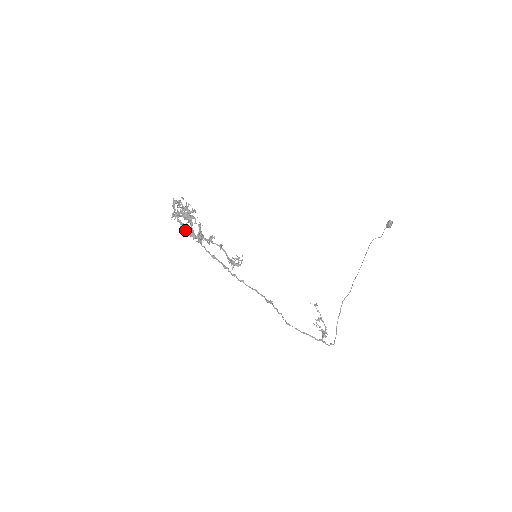
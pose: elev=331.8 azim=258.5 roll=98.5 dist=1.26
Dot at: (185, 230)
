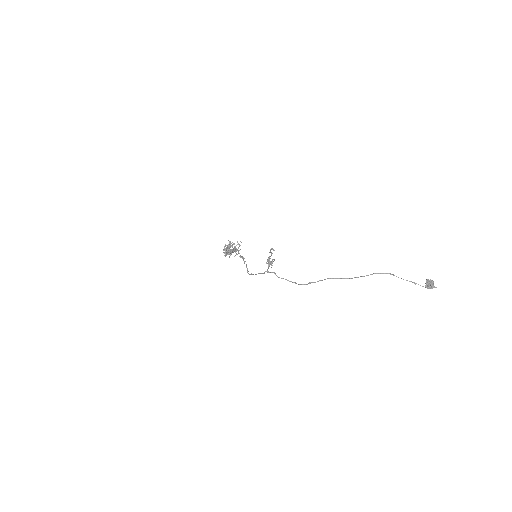
Dot at: (224, 252)
